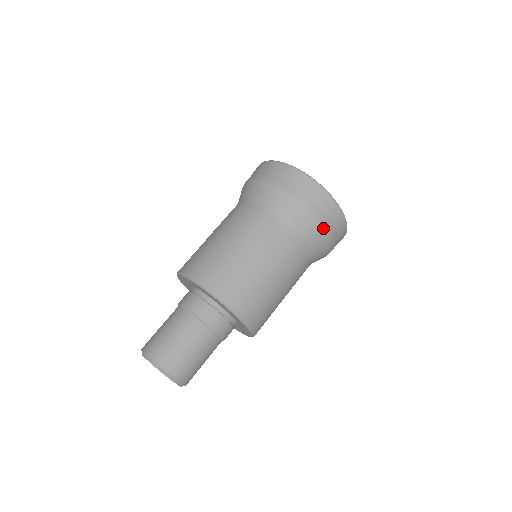
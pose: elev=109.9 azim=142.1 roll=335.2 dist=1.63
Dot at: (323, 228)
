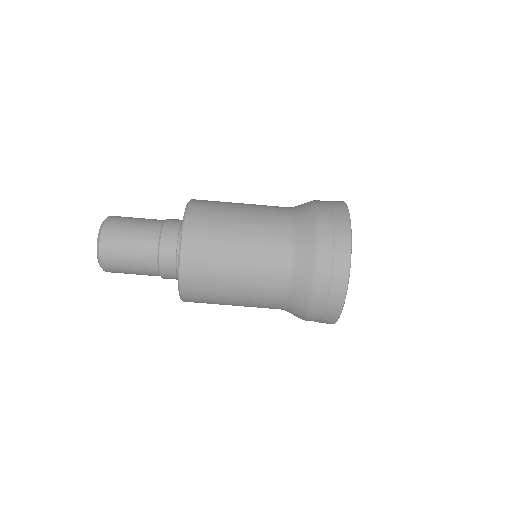
Dot at: occluded
